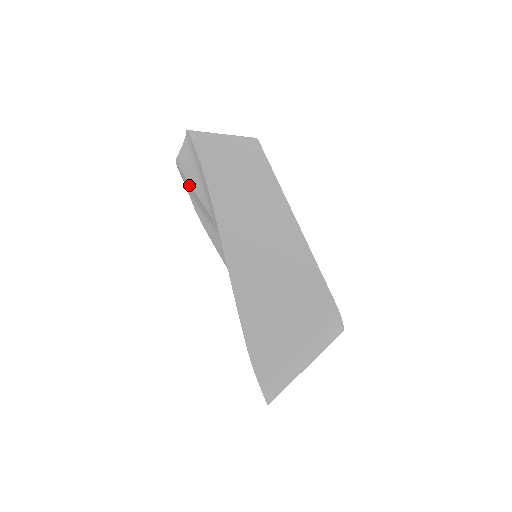
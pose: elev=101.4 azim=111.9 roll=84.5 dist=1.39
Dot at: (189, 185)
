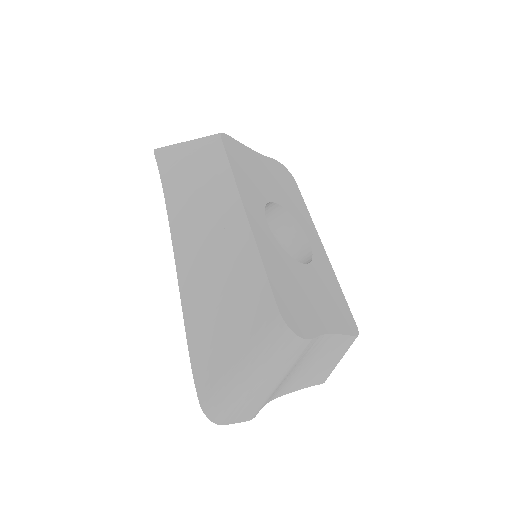
Dot at: occluded
